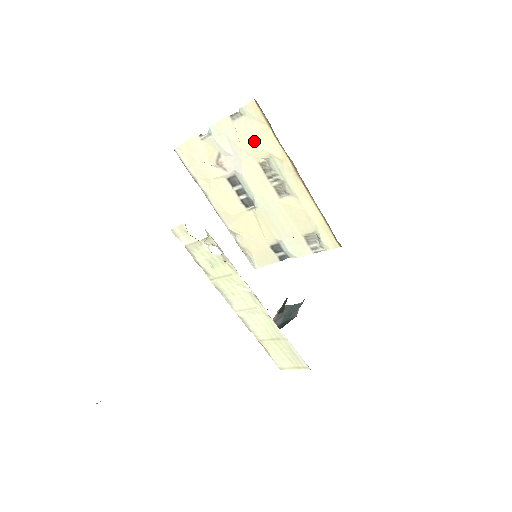
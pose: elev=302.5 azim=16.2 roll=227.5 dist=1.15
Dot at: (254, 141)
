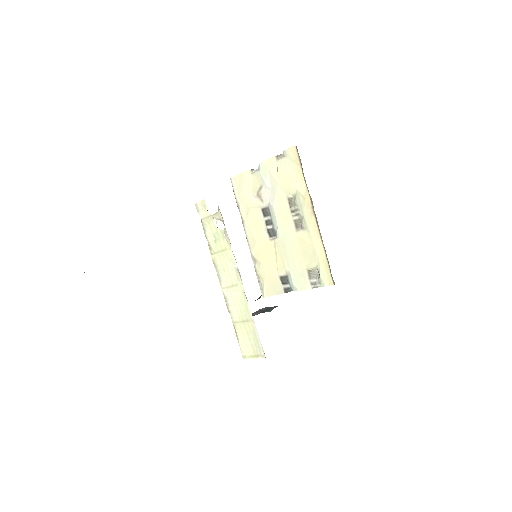
Dot at: (288, 178)
